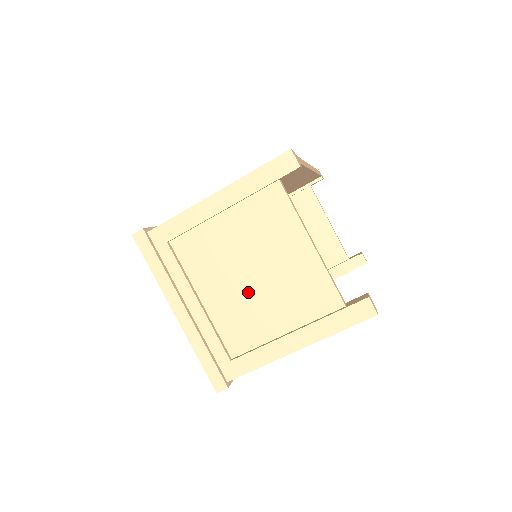
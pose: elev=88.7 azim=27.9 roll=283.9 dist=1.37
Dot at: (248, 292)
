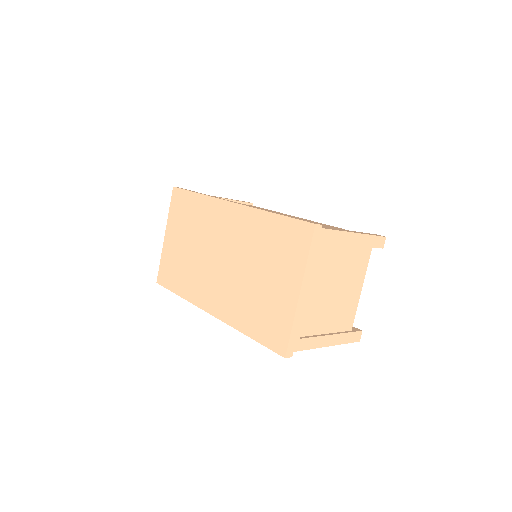
Dot at: (329, 299)
